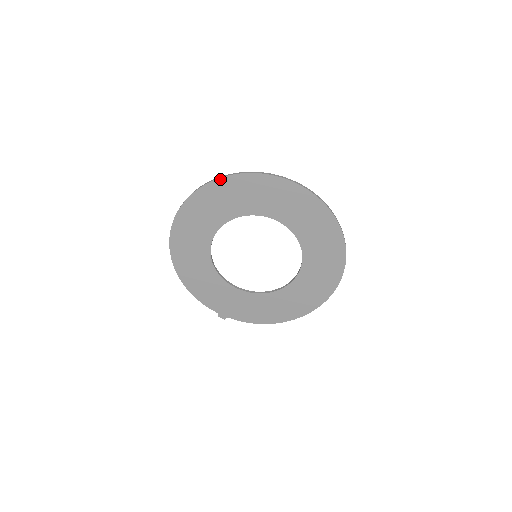
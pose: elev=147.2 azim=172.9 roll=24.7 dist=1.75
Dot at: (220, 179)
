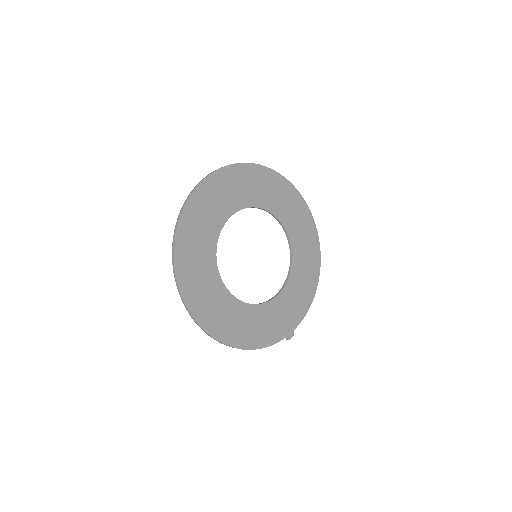
Dot at: (178, 227)
